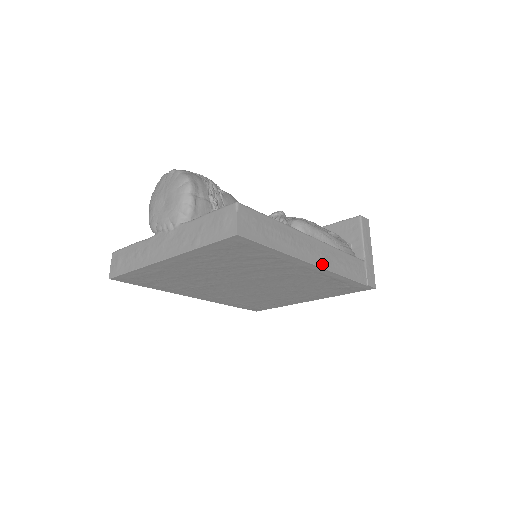
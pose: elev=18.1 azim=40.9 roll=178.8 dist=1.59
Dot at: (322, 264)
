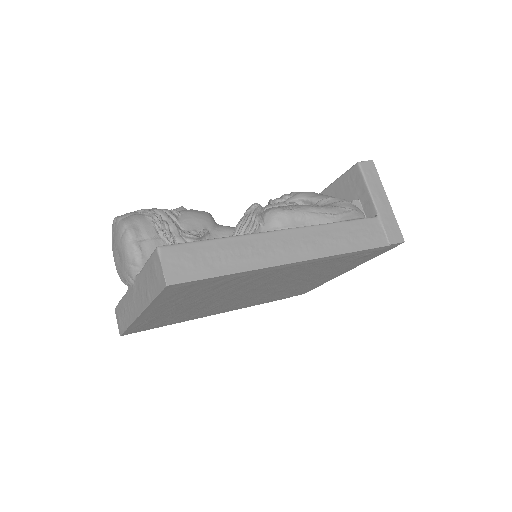
Dot at: (308, 255)
